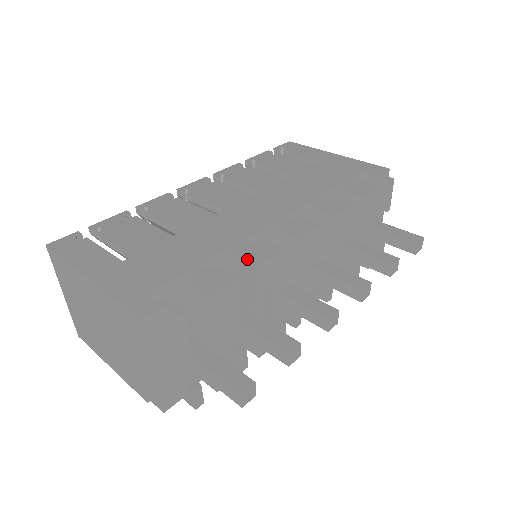
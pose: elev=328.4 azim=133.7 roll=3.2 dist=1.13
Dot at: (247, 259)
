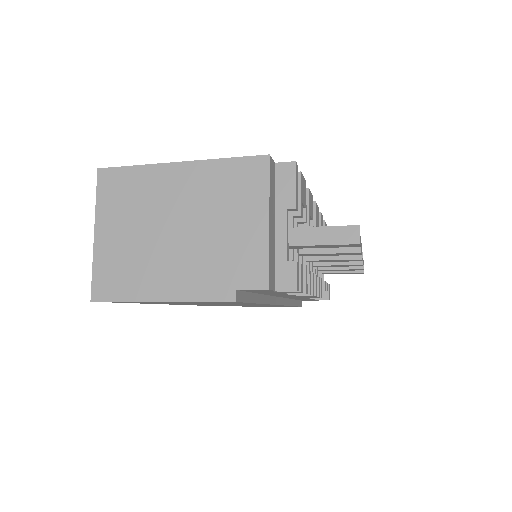
Dot at: occluded
